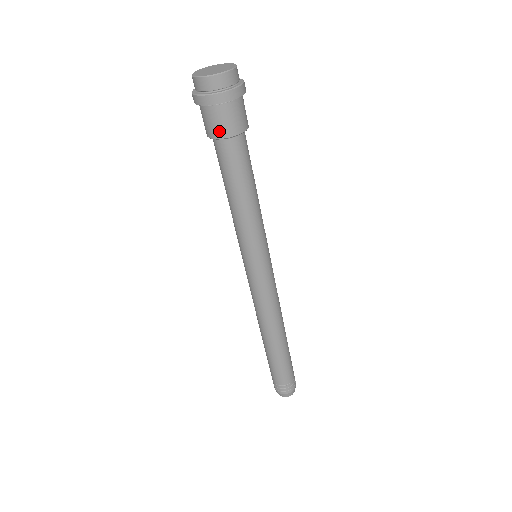
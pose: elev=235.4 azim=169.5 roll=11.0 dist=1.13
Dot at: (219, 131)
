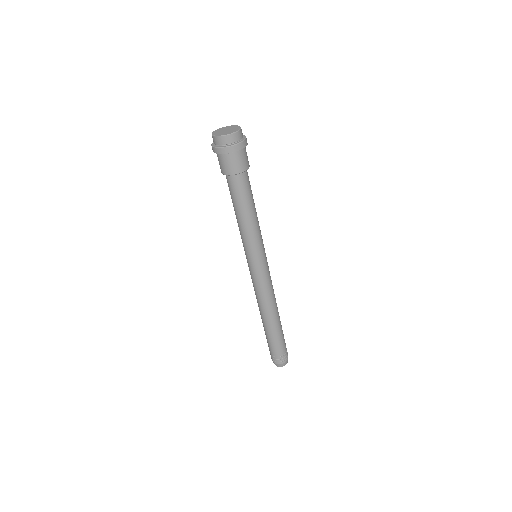
Dot at: (230, 170)
